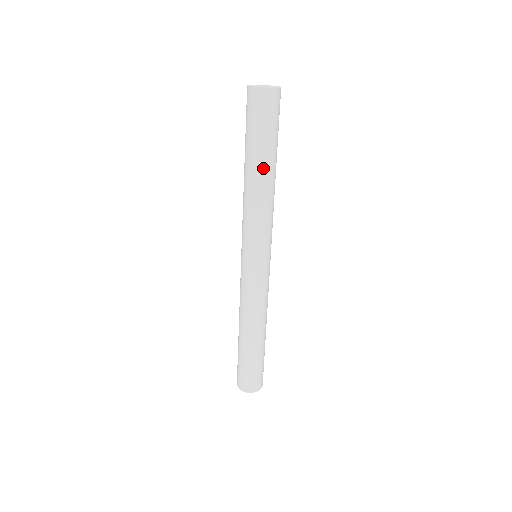
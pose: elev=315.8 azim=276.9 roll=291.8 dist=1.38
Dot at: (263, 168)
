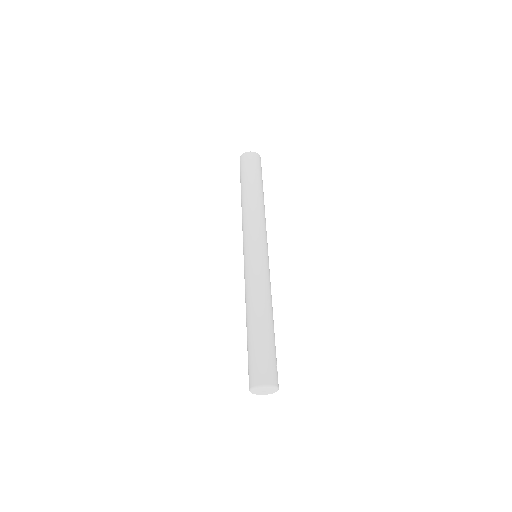
Dot at: (256, 190)
